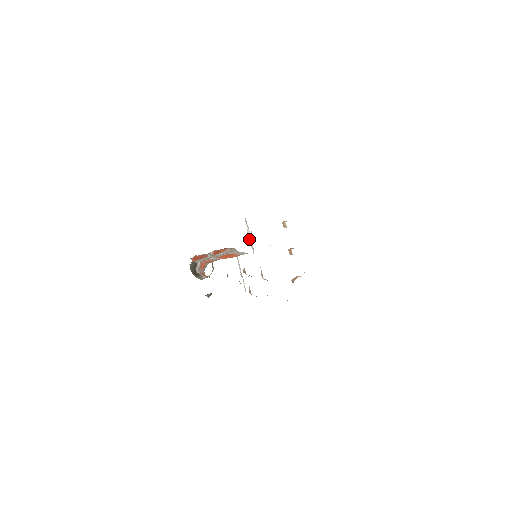
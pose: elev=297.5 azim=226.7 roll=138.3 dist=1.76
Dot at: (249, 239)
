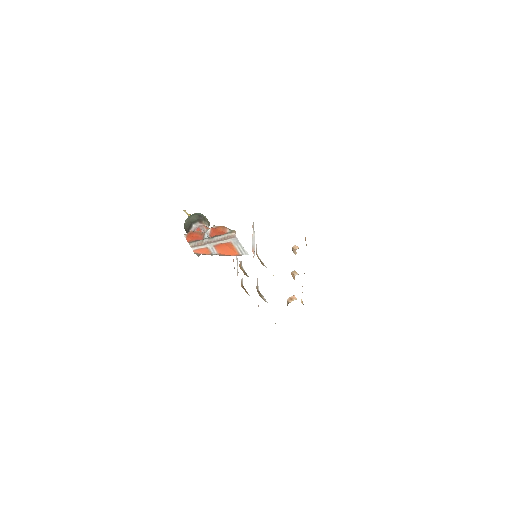
Dot at: (252, 245)
